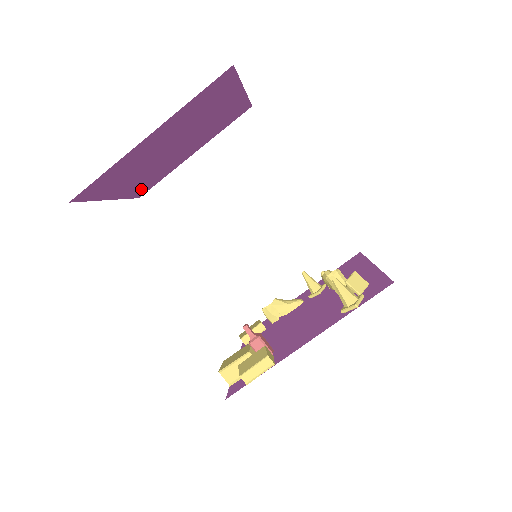
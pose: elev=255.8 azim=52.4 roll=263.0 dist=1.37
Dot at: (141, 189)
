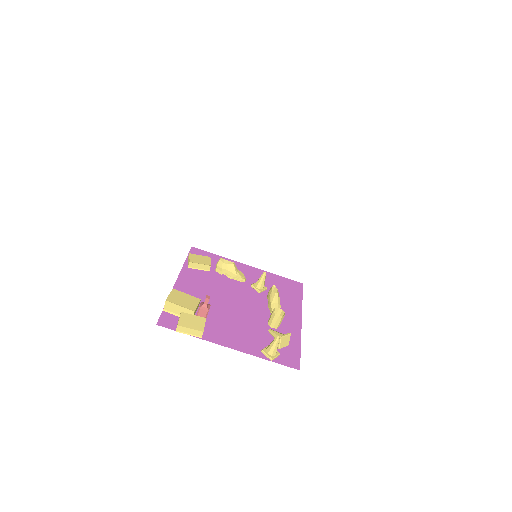
Dot at: occluded
